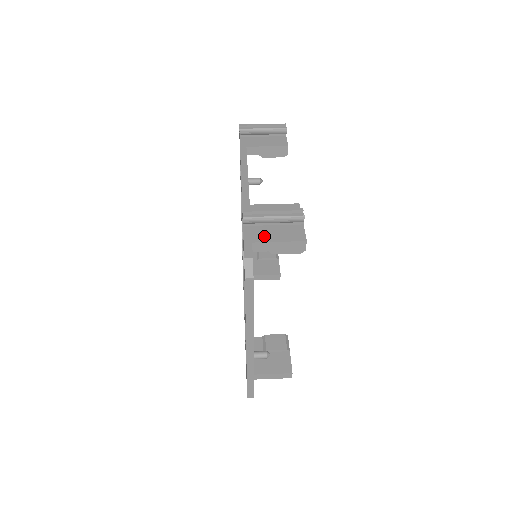
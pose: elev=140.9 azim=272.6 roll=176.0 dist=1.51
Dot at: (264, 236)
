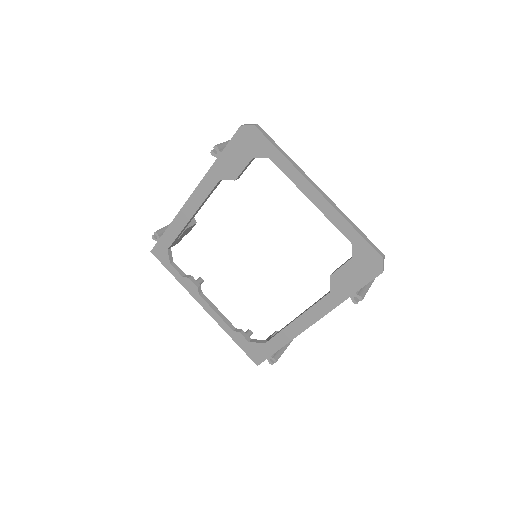
Dot at: occluded
